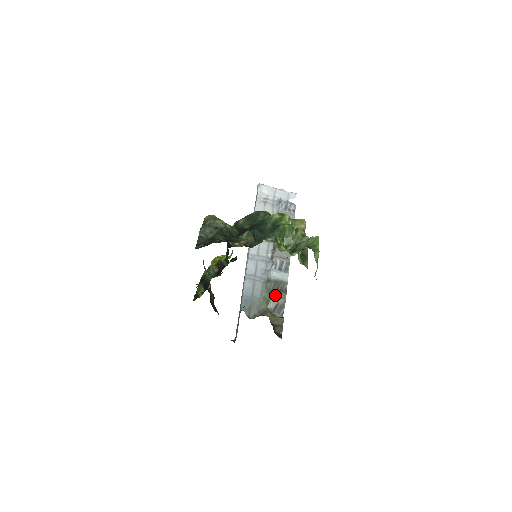
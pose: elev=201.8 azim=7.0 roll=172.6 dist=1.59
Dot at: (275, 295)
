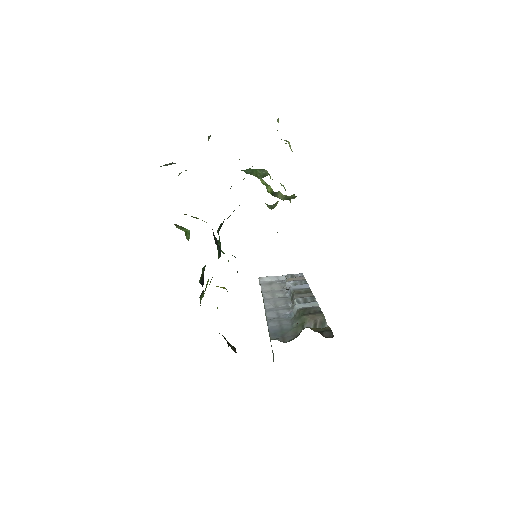
Dot at: (308, 316)
